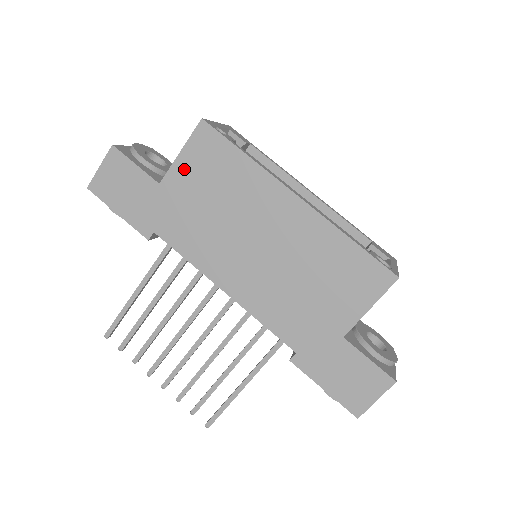
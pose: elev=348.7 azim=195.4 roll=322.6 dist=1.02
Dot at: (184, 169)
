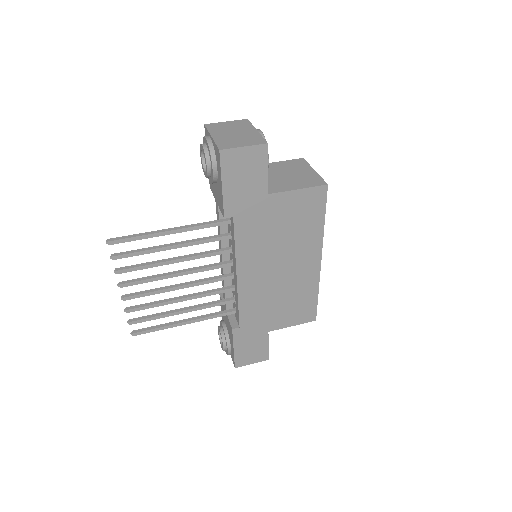
Dot at: (290, 200)
